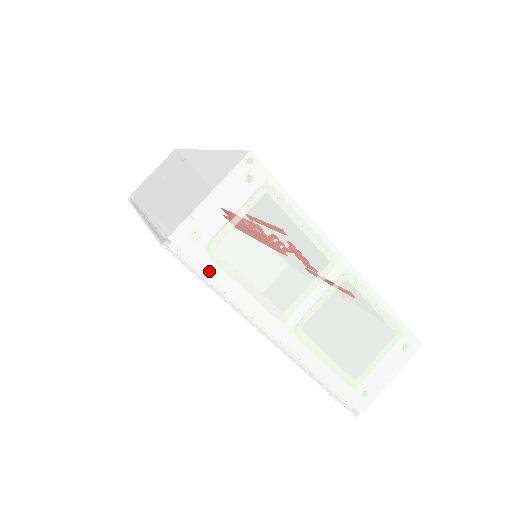
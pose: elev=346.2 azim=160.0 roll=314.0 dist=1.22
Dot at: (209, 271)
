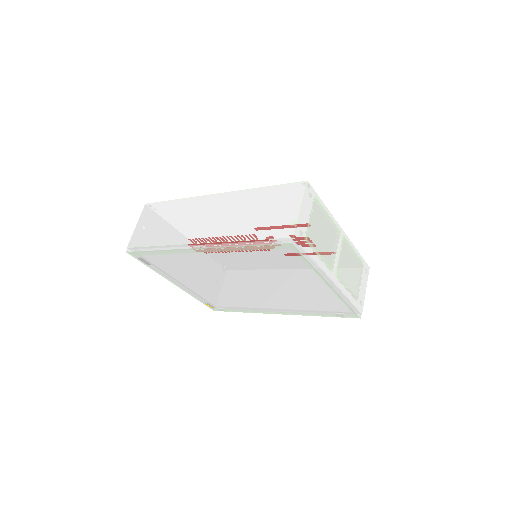
Dot at: (308, 252)
